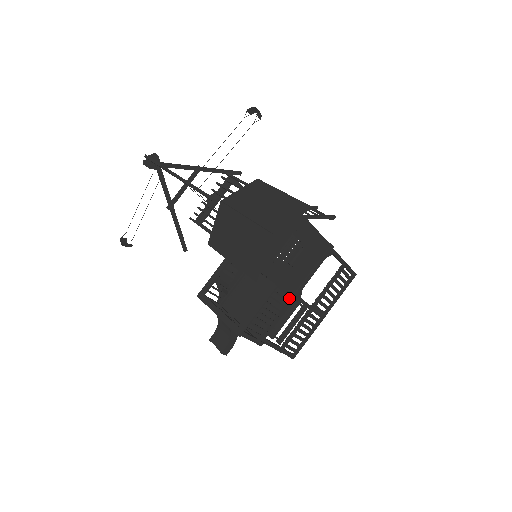
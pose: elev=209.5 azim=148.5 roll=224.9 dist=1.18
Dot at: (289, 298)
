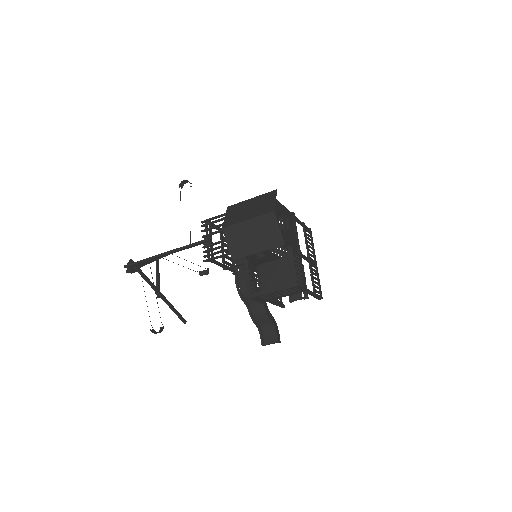
Dot at: (298, 254)
